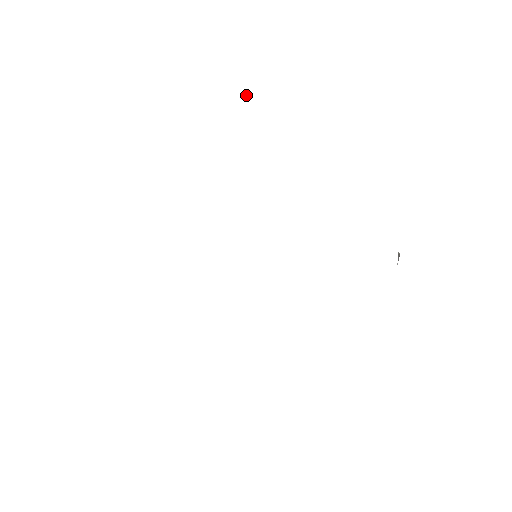
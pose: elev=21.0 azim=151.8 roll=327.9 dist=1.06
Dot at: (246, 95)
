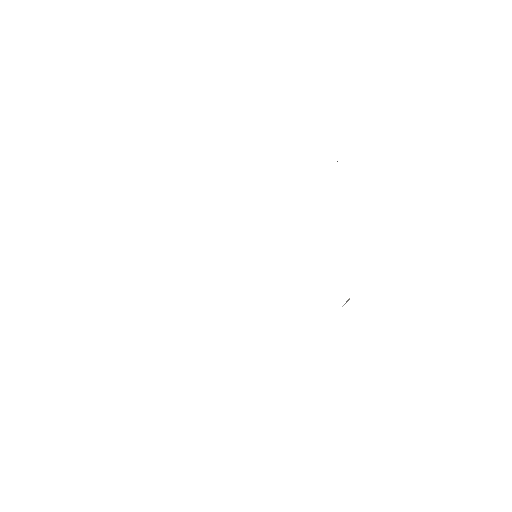
Dot at: occluded
